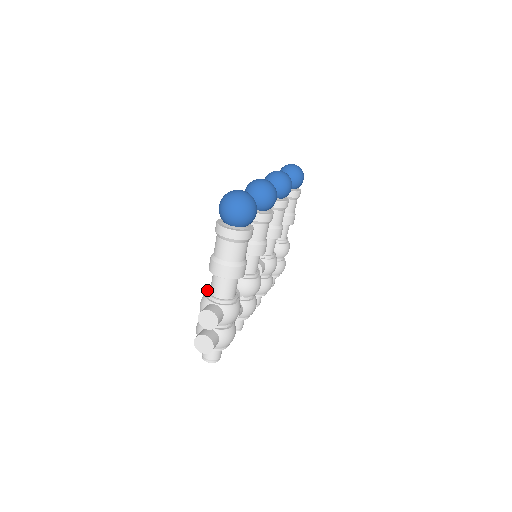
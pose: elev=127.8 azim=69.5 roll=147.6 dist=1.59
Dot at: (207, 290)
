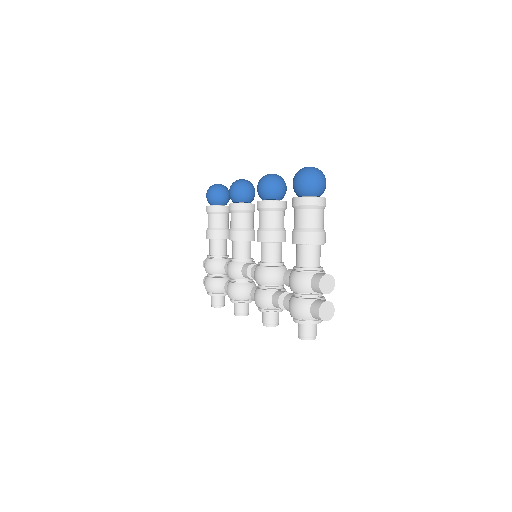
Dot at: (299, 268)
